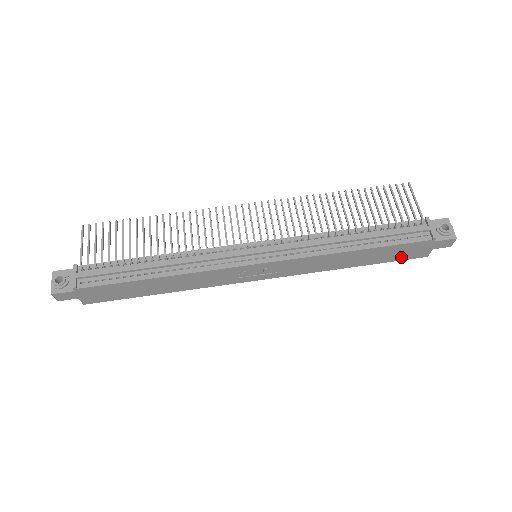
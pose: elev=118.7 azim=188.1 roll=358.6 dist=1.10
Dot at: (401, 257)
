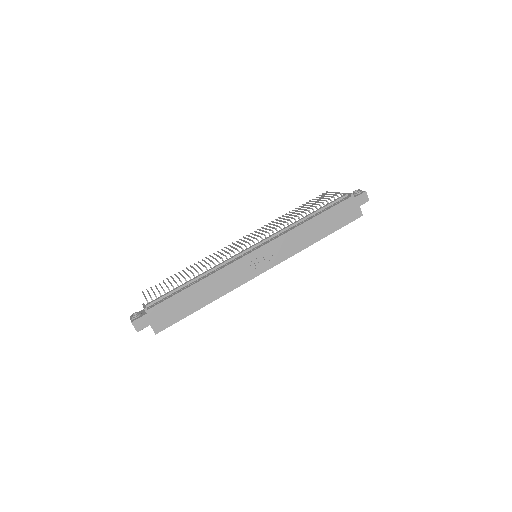
Dot at: (346, 220)
